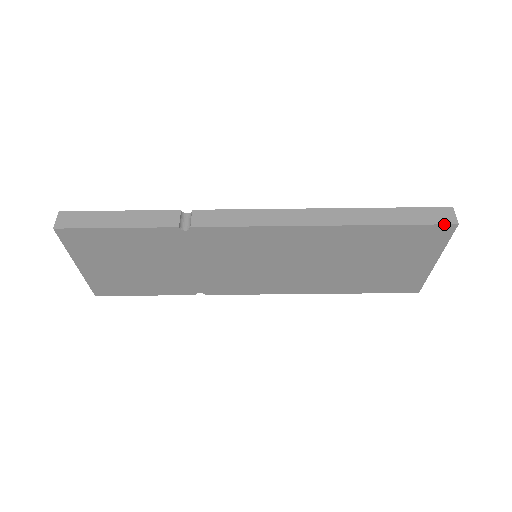
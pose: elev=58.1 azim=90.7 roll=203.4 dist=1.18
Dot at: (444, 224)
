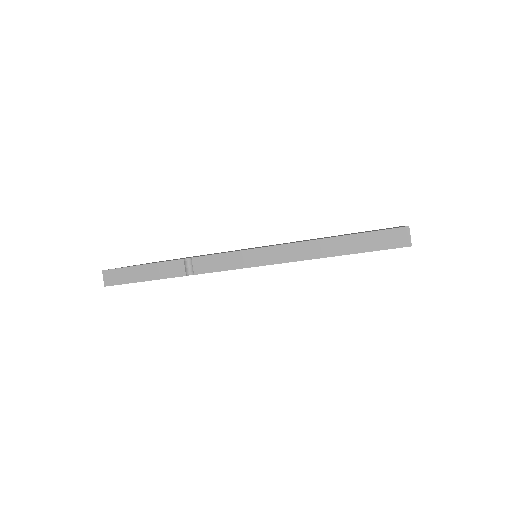
Dot at: occluded
